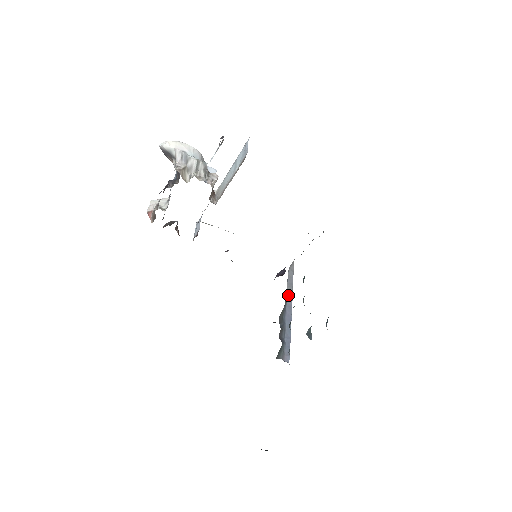
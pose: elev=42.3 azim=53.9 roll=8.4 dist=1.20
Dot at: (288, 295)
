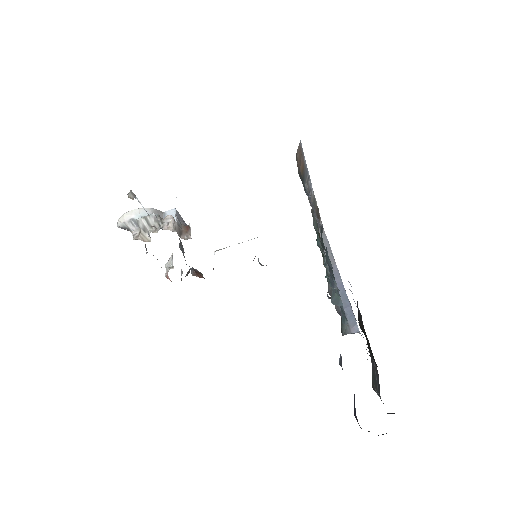
Dot at: occluded
